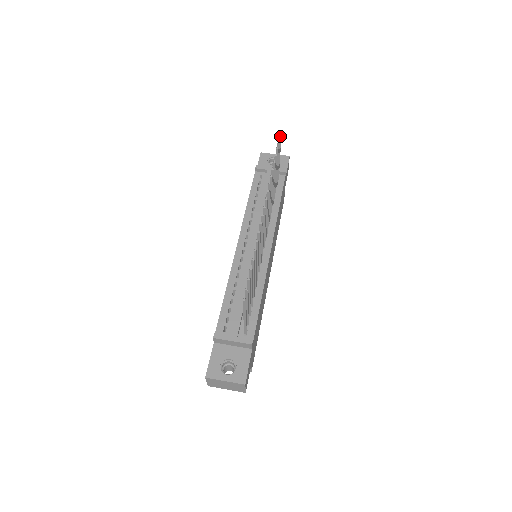
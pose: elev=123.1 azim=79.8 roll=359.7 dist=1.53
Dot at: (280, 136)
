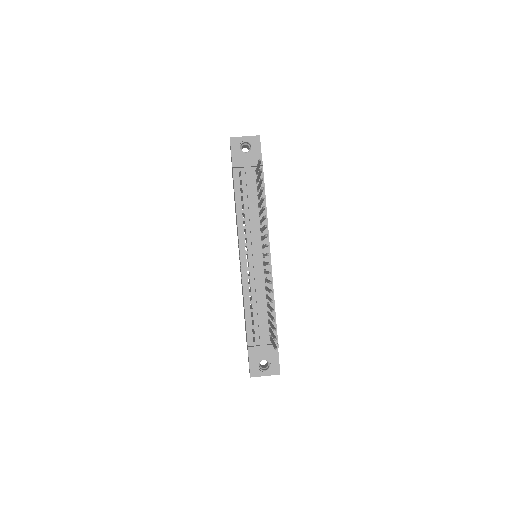
Dot at: (260, 161)
